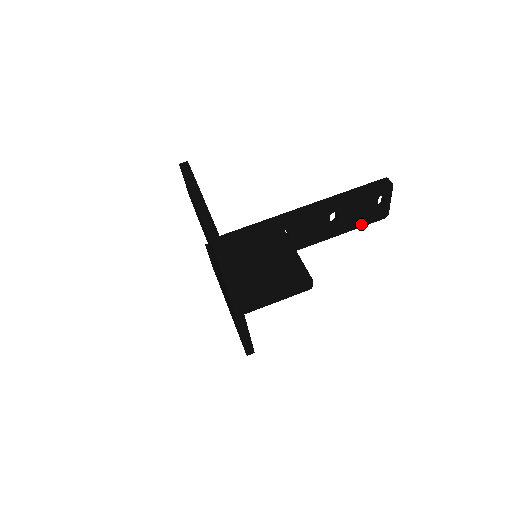
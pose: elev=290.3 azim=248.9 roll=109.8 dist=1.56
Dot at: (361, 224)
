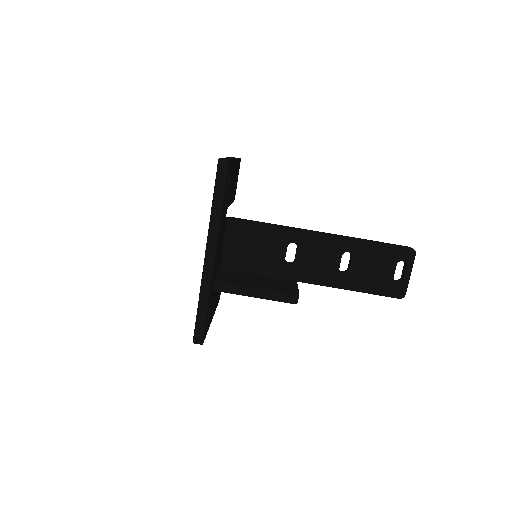
Dot at: (373, 290)
